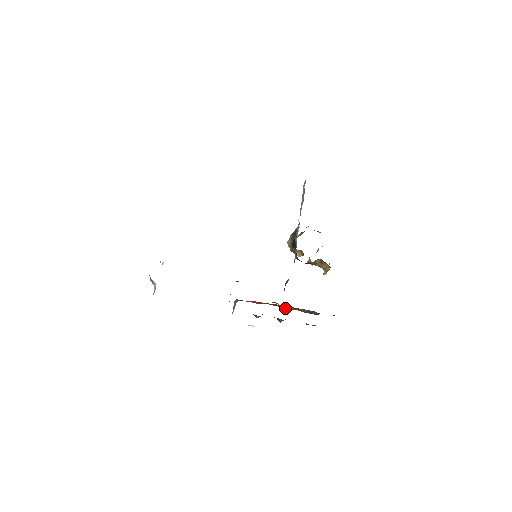
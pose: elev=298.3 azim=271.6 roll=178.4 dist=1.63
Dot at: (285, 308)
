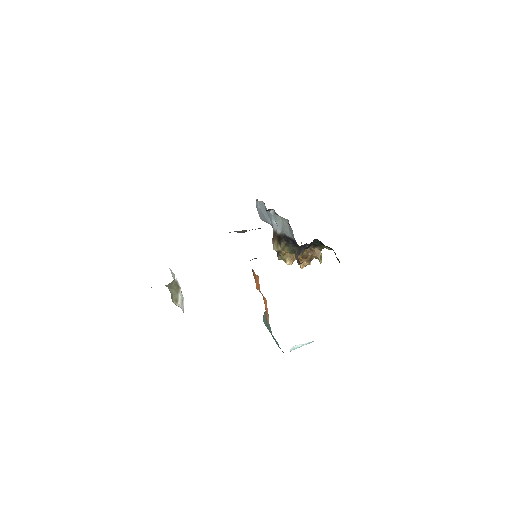
Dot at: occluded
